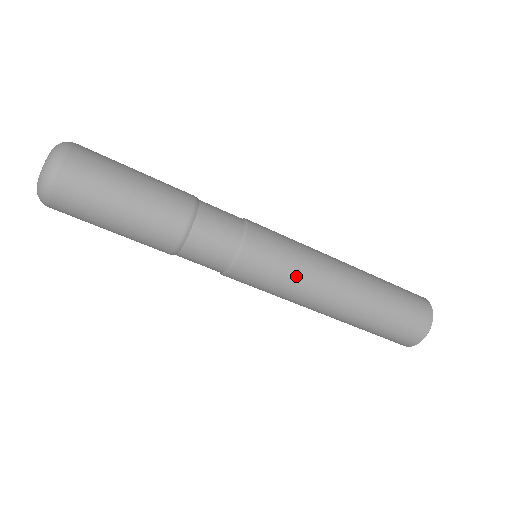
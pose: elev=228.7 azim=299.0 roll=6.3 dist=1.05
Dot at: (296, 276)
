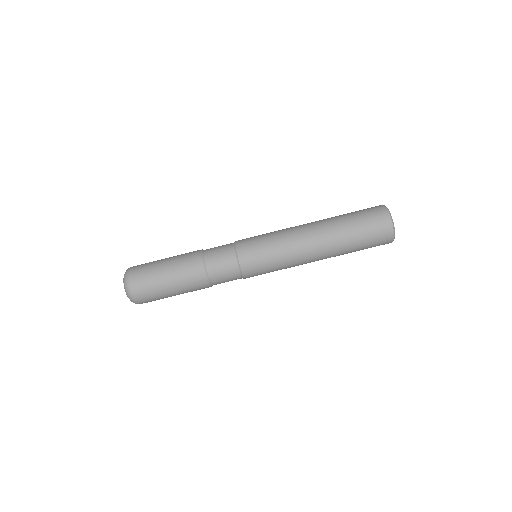
Dot at: (281, 259)
